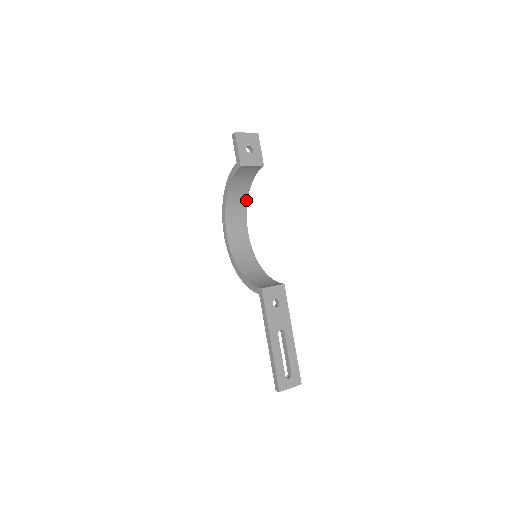
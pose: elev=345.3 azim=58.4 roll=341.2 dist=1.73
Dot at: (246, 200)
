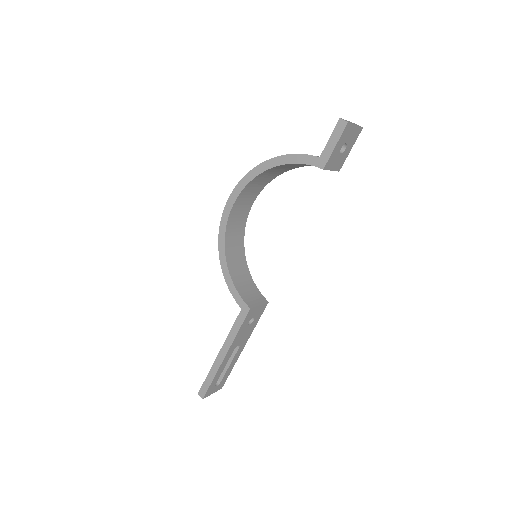
Dot at: (278, 174)
